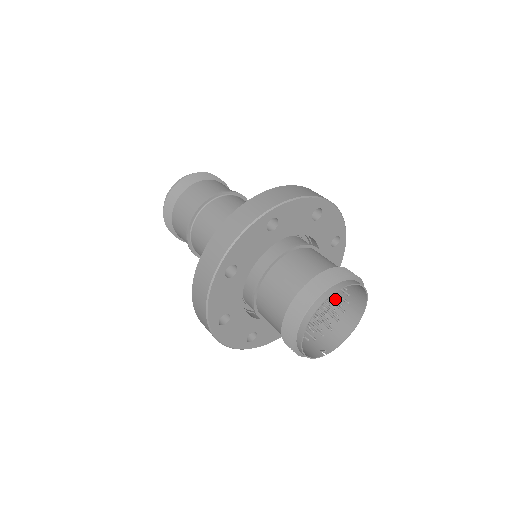
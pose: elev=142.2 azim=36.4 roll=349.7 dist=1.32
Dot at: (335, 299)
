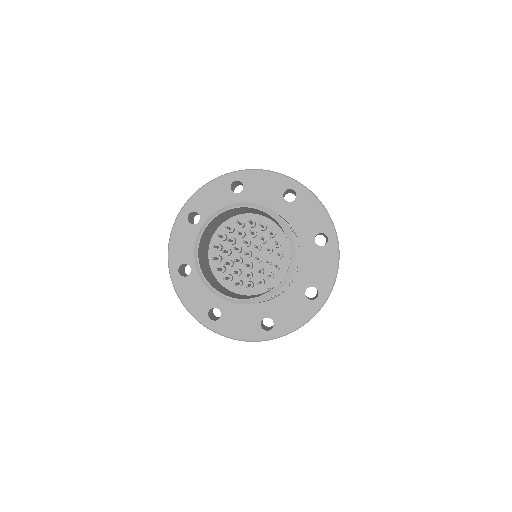
Dot at: occluded
